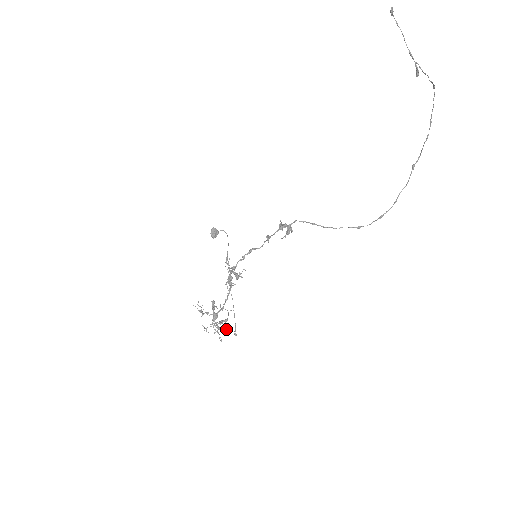
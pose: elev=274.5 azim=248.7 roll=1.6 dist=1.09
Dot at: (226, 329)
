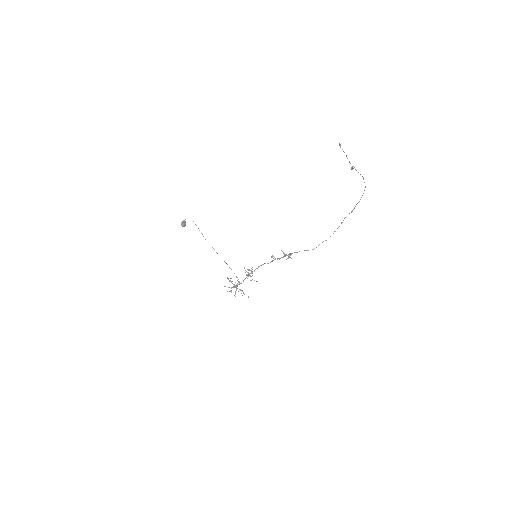
Dot at: occluded
